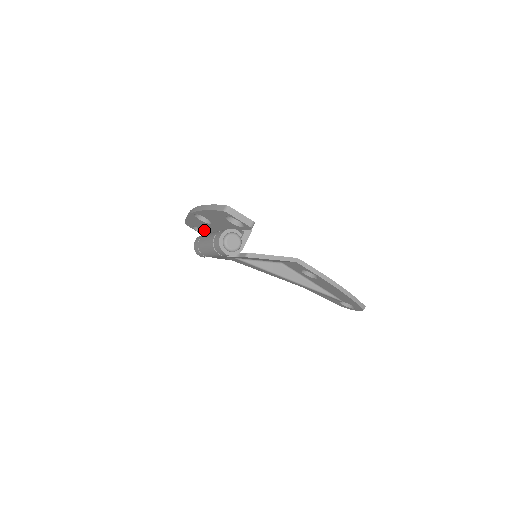
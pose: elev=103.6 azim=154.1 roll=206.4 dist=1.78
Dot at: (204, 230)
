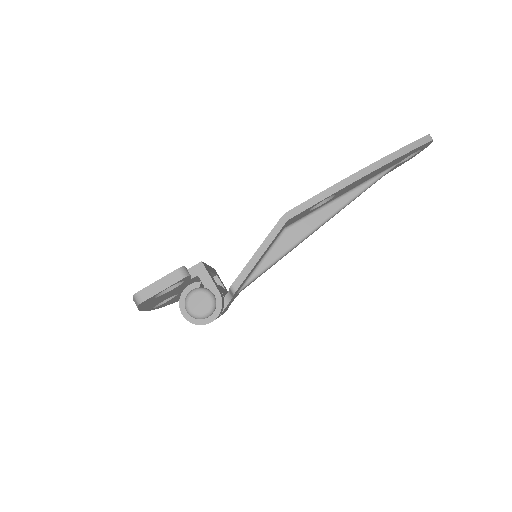
Dot at: occluded
